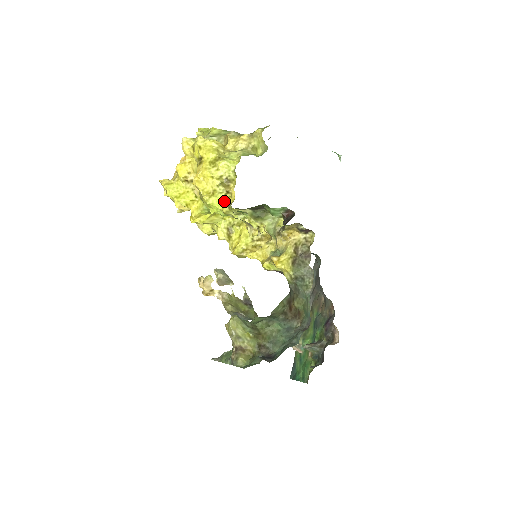
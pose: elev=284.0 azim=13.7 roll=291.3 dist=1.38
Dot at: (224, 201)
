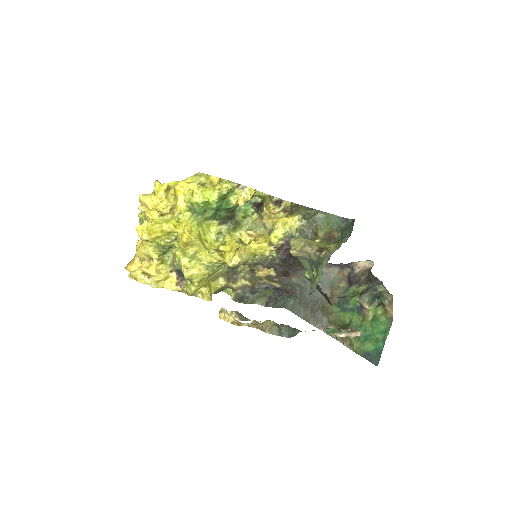
Dot at: (211, 187)
